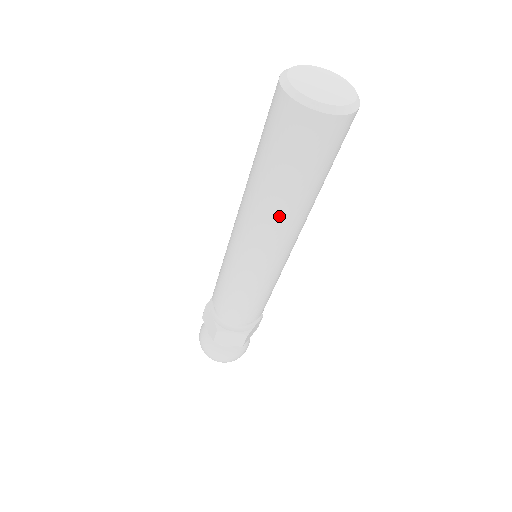
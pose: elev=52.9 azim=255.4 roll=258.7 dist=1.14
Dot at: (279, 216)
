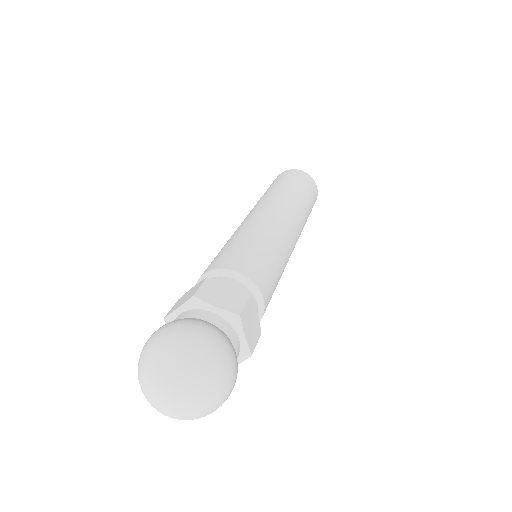
Dot at: (284, 197)
